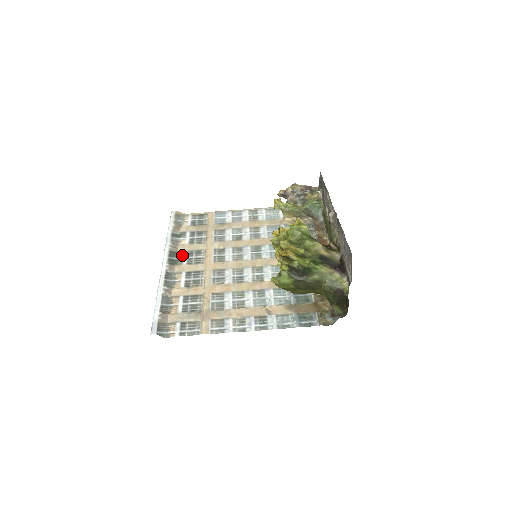
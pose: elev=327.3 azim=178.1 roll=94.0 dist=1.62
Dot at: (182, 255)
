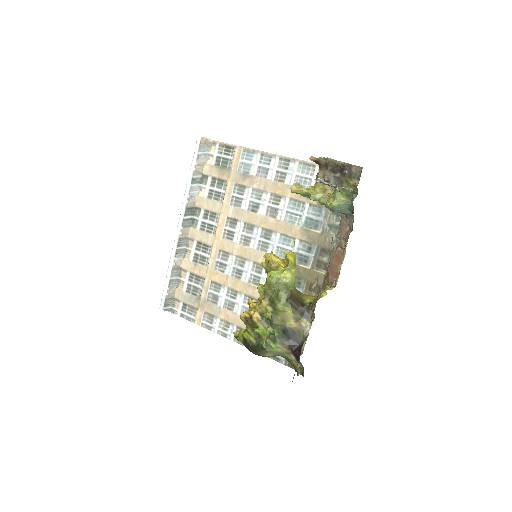
Dot at: (198, 214)
